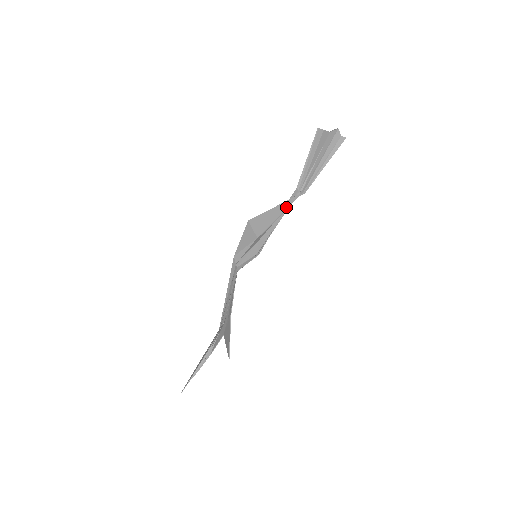
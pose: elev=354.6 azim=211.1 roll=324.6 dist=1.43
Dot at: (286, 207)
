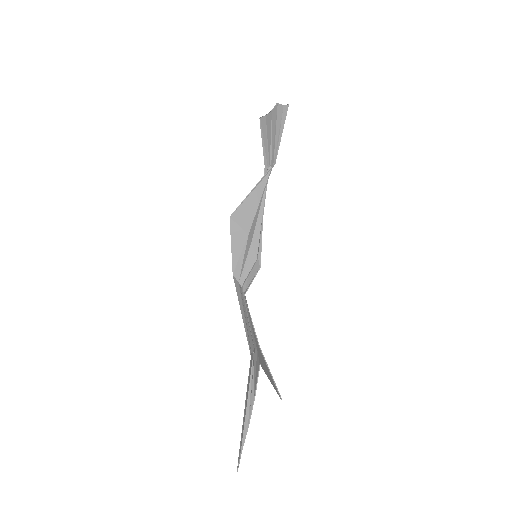
Dot at: (263, 187)
